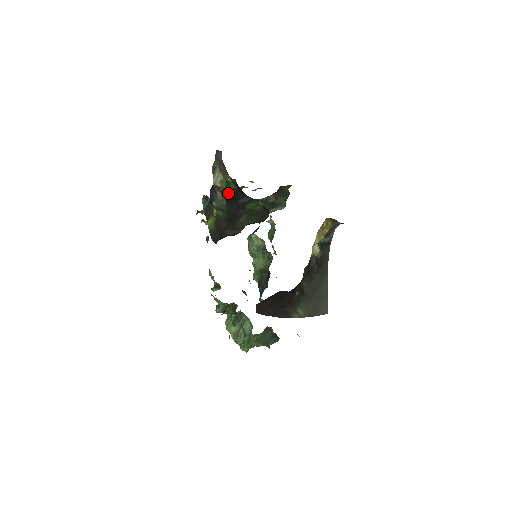
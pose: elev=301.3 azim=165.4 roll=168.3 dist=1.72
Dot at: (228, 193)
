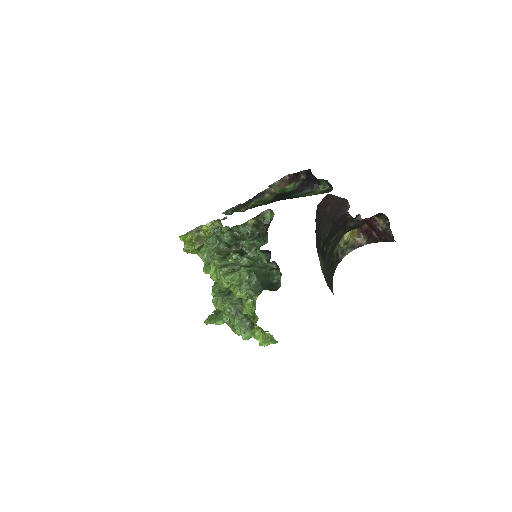
Dot at: (280, 194)
